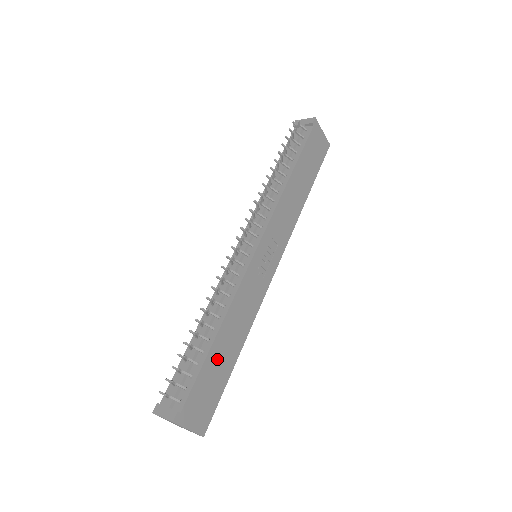
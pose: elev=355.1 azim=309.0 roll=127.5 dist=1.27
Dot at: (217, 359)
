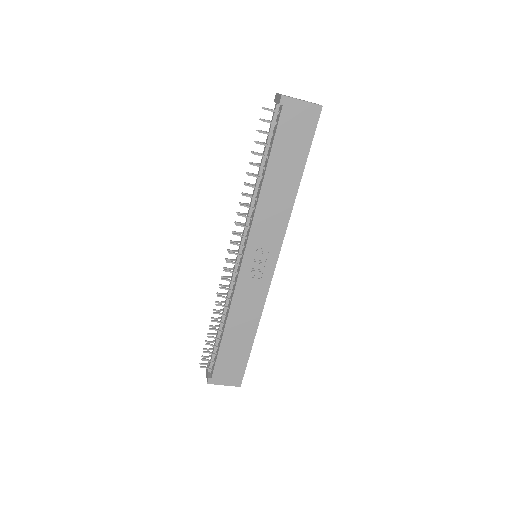
Dot at: (232, 344)
